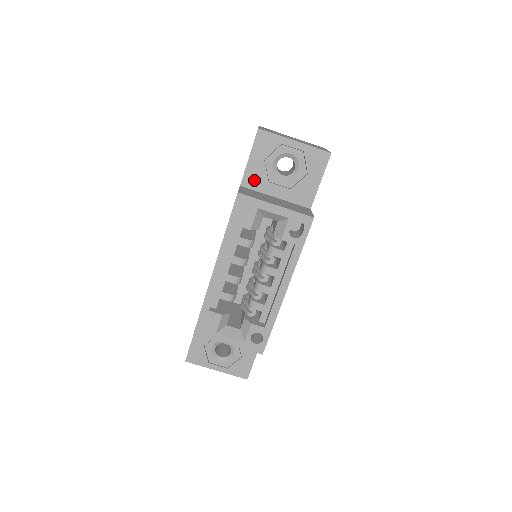
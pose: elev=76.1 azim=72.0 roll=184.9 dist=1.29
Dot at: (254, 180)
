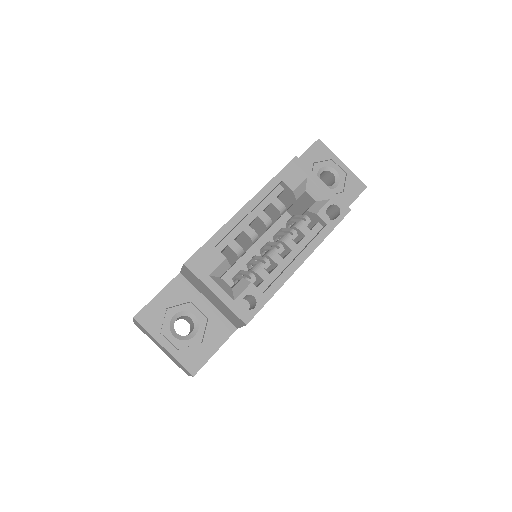
Dot at: occluded
